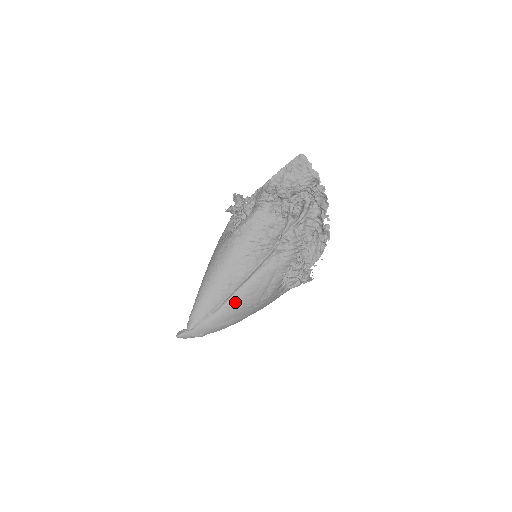
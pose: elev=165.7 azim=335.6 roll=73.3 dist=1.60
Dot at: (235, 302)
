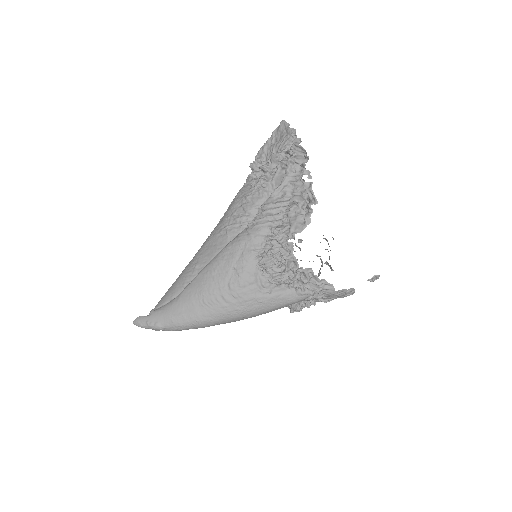
Dot at: (196, 284)
